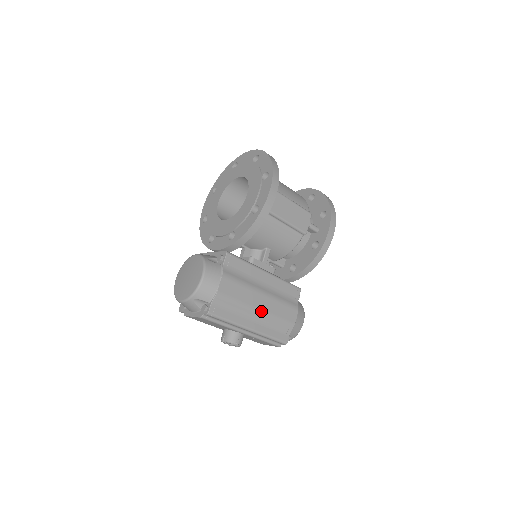
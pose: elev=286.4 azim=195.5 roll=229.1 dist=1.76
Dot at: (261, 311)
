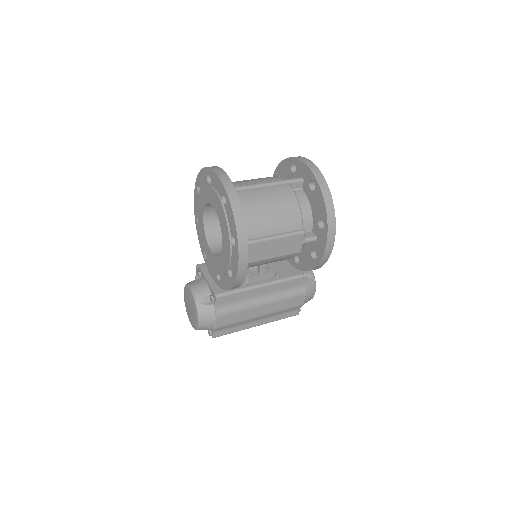
Dot at: (264, 315)
